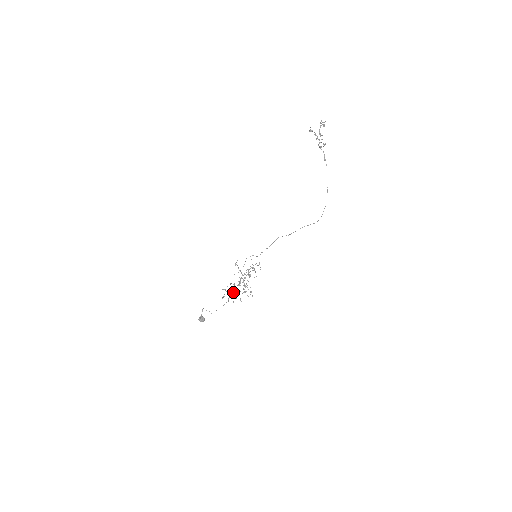
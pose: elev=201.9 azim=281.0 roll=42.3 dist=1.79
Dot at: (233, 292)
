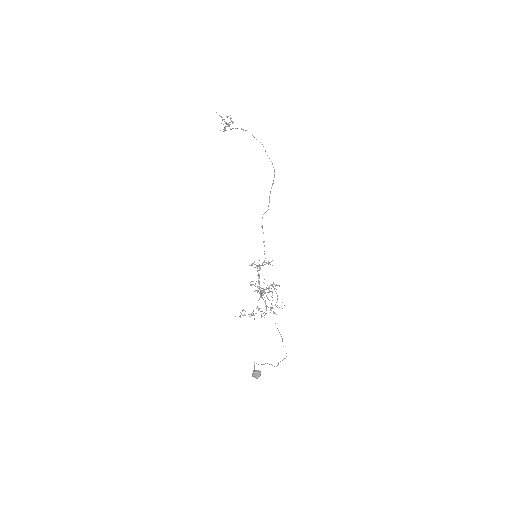
Dot at: occluded
